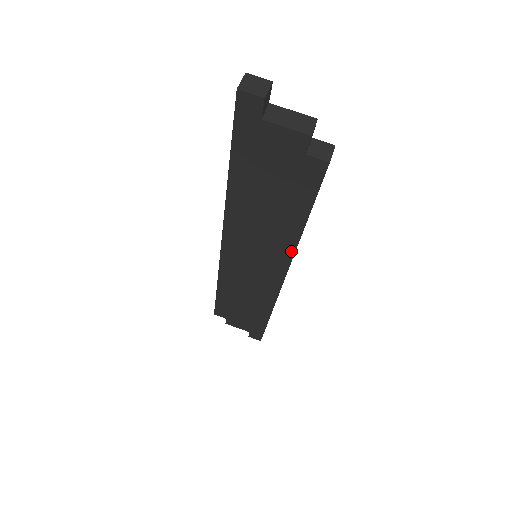
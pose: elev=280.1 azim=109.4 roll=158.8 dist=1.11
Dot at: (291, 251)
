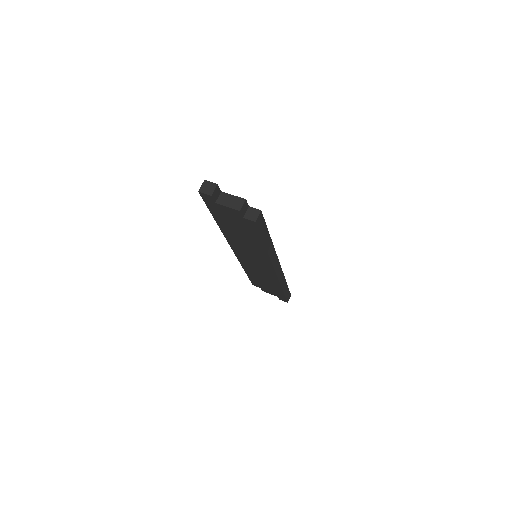
Dot at: (267, 257)
